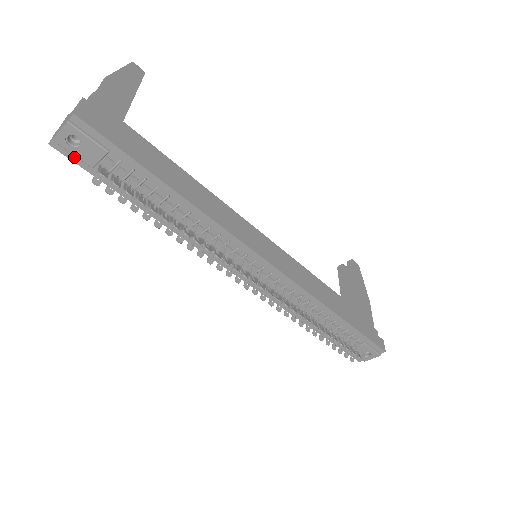
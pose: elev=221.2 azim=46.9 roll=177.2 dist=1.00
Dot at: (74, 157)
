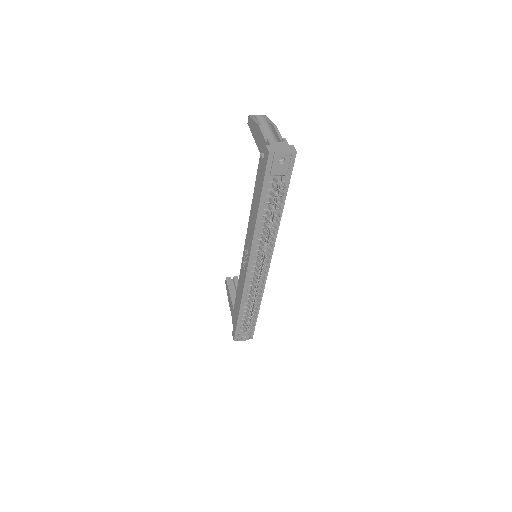
Dot at: (270, 165)
